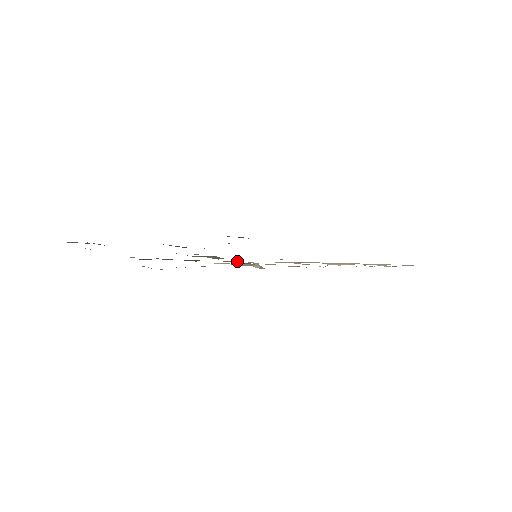
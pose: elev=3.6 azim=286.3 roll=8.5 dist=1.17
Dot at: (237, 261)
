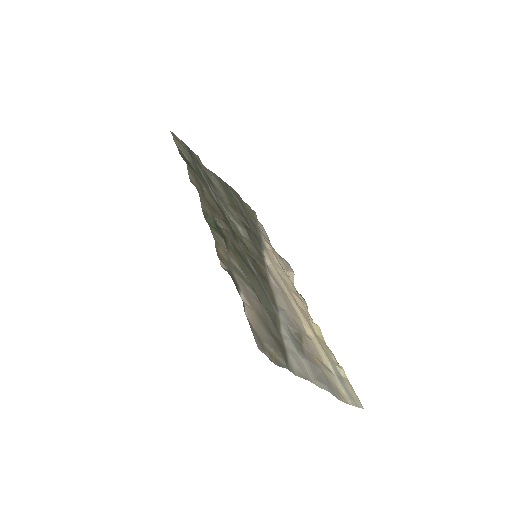
Dot at: (264, 252)
